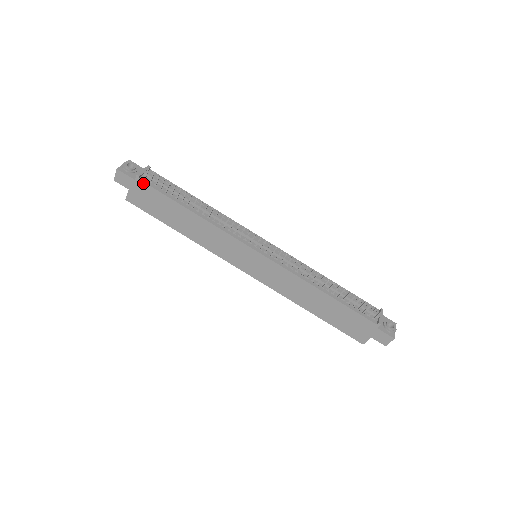
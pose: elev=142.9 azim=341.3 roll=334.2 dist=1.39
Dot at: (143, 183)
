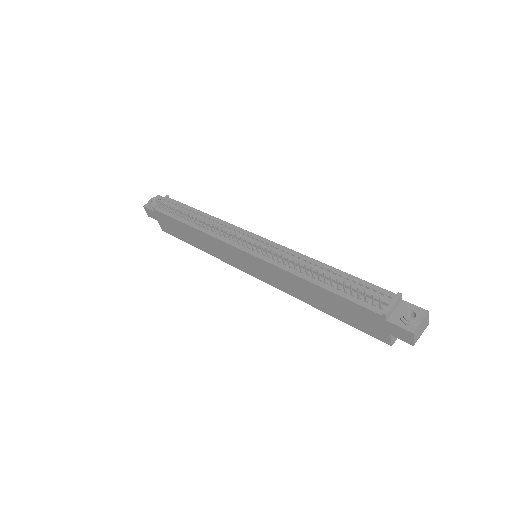
Dot at: (158, 212)
